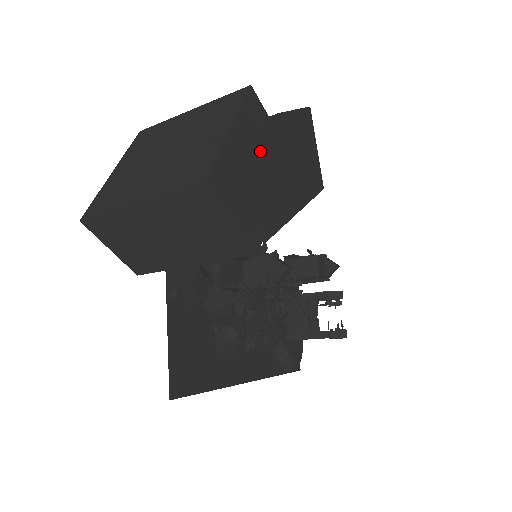
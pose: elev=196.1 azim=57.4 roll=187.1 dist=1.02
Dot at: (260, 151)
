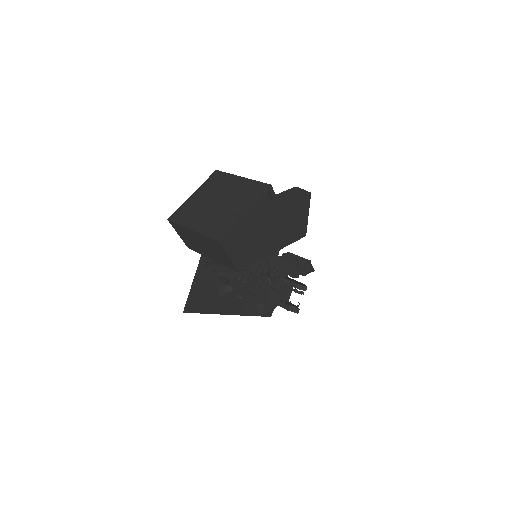
Dot at: (257, 226)
